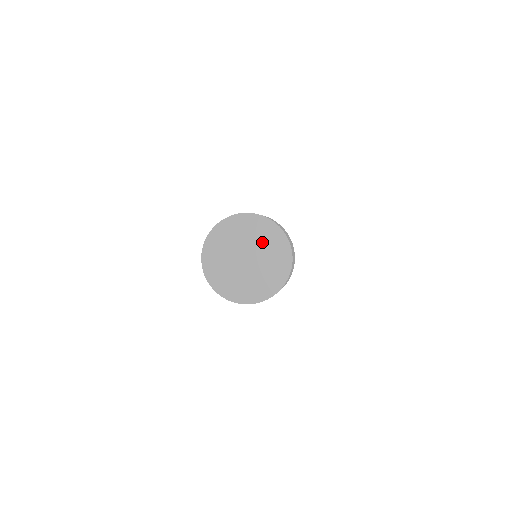
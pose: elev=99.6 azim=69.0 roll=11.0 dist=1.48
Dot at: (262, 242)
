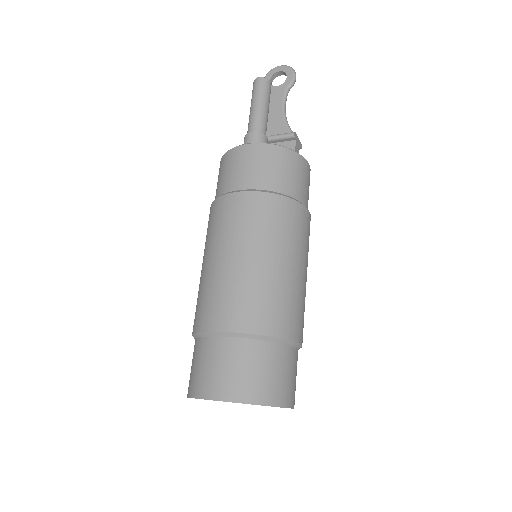
Dot at: occluded
